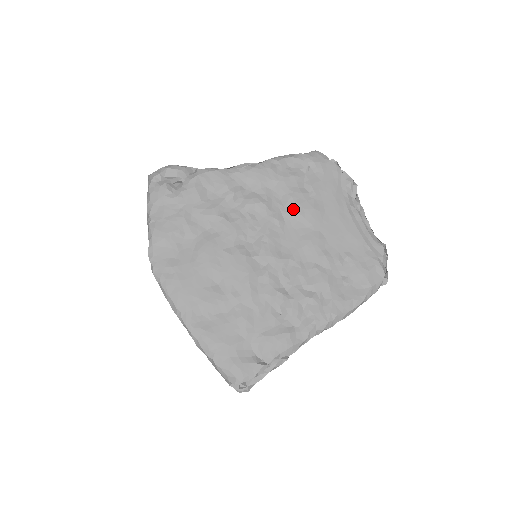
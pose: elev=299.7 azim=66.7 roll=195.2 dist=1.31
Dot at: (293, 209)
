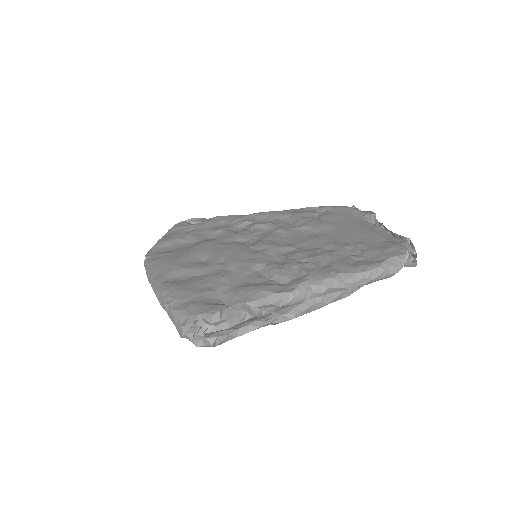
Dot at: (302, 225)
